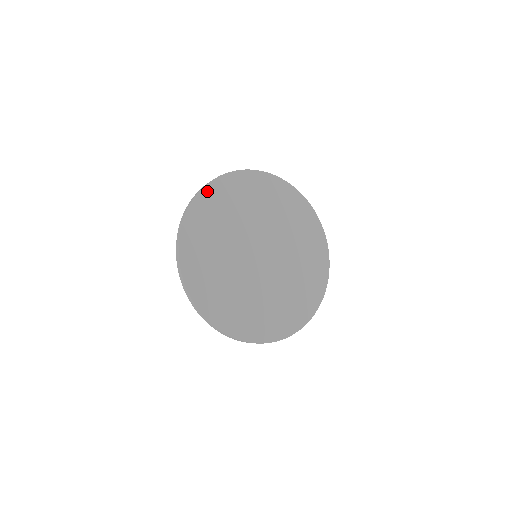
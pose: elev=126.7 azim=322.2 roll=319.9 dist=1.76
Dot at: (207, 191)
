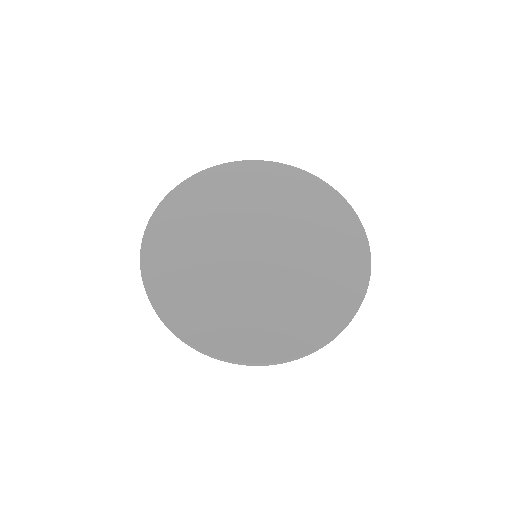
Dot at: (168, 202)
